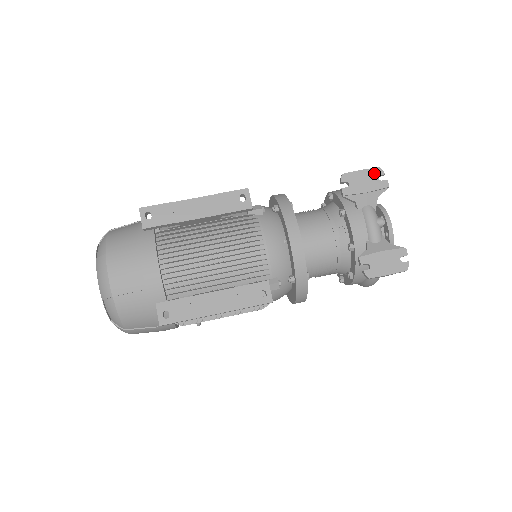
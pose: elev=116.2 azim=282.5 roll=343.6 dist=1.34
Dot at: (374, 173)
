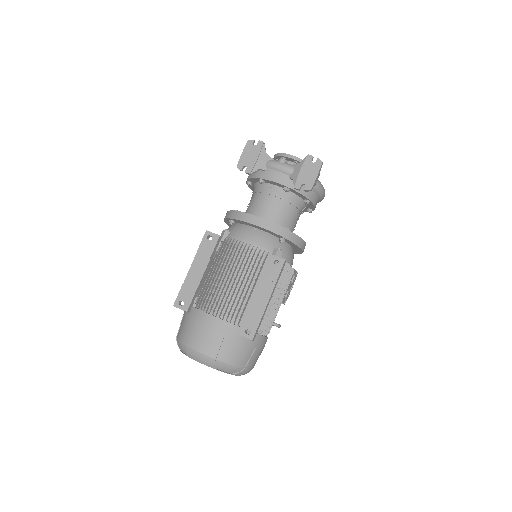
Dot at: (249, 146)
